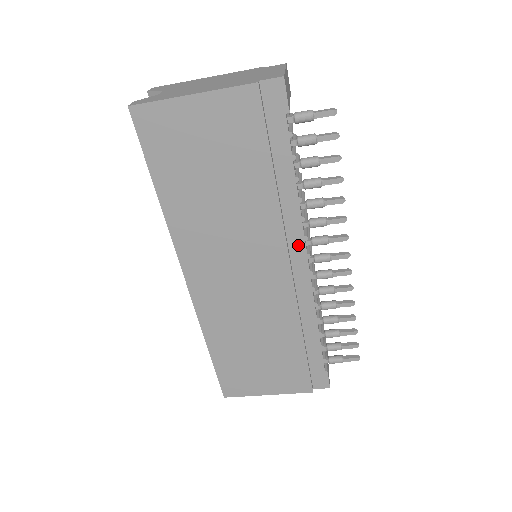
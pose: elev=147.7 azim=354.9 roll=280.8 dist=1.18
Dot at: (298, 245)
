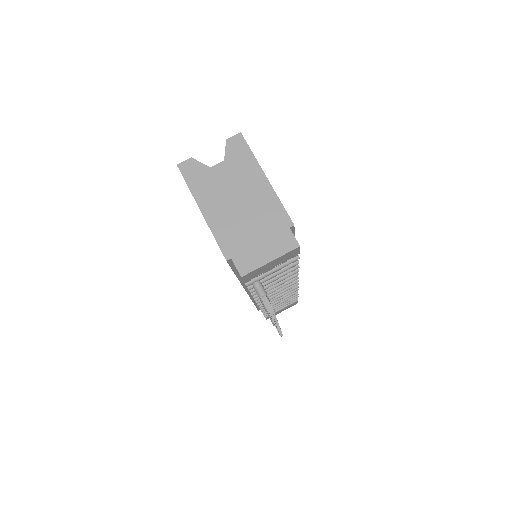
Dot at: occluded
